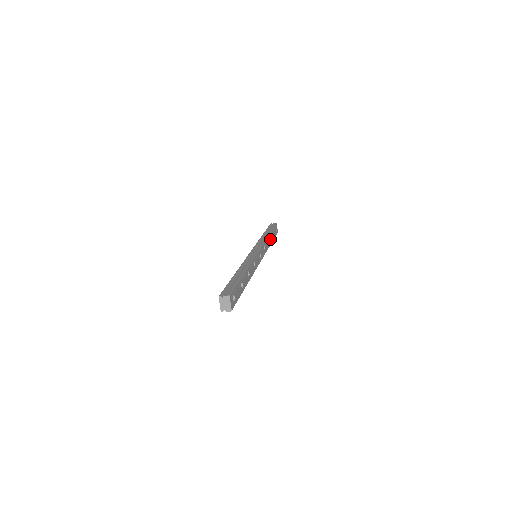
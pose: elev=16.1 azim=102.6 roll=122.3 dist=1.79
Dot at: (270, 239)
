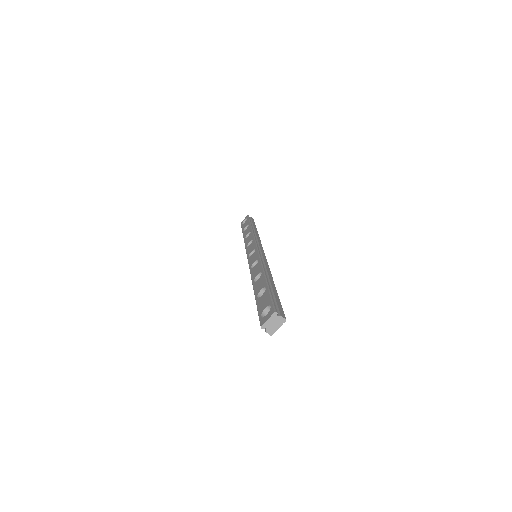
Dot at: occluded
